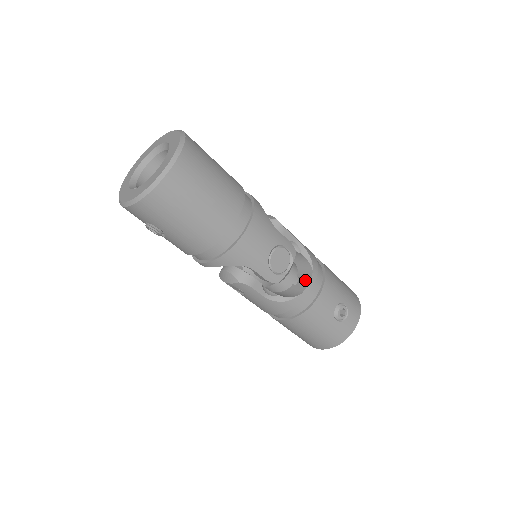
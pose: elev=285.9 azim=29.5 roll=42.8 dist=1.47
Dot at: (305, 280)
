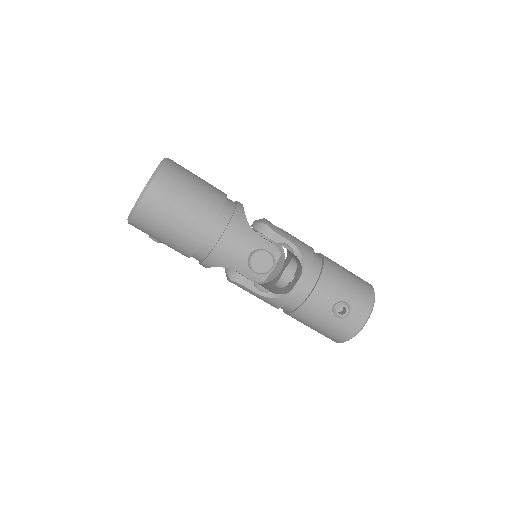
Dot at: (296, 279)
